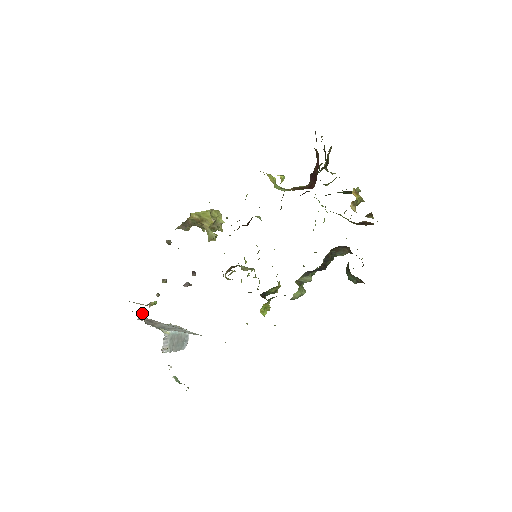
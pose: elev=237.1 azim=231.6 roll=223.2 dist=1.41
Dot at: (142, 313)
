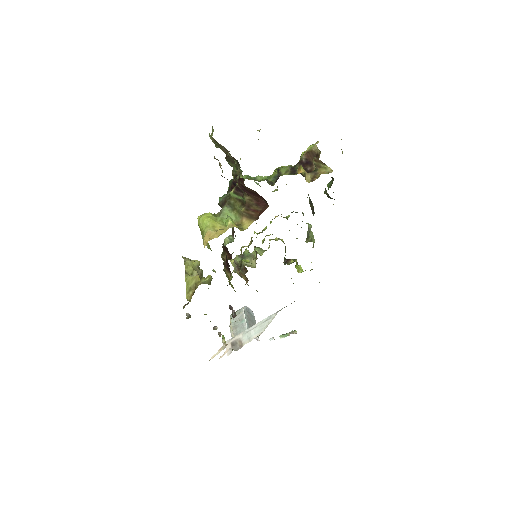
Dot at: (226, 350)
